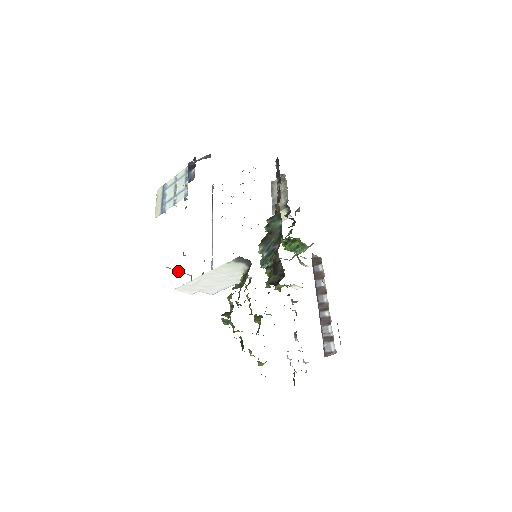
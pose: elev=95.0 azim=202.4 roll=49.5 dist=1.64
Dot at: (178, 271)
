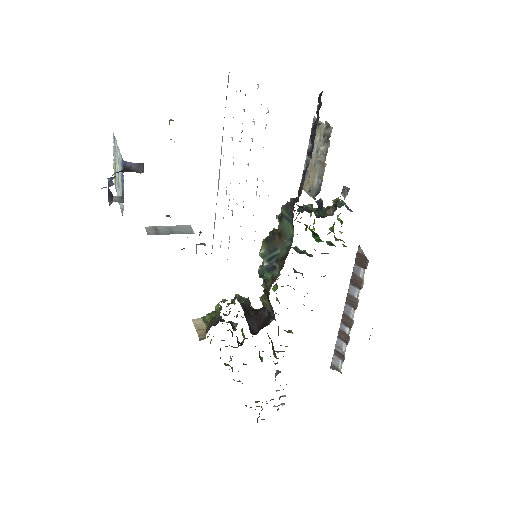
Dot at: (167, 228)
